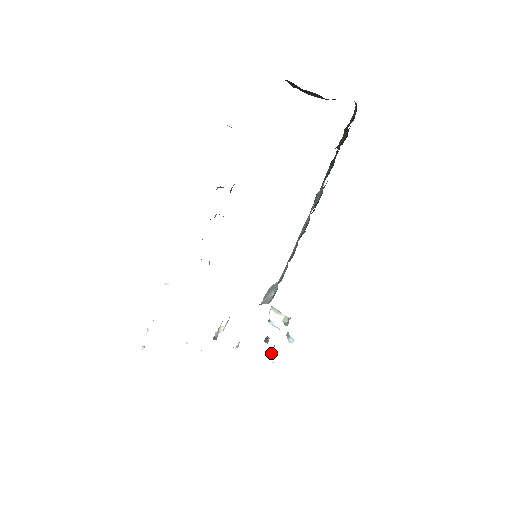
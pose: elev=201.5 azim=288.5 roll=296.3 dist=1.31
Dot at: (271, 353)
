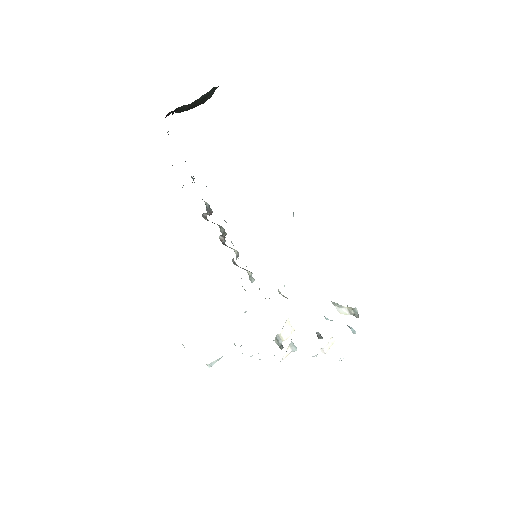
Dot at: occluded
